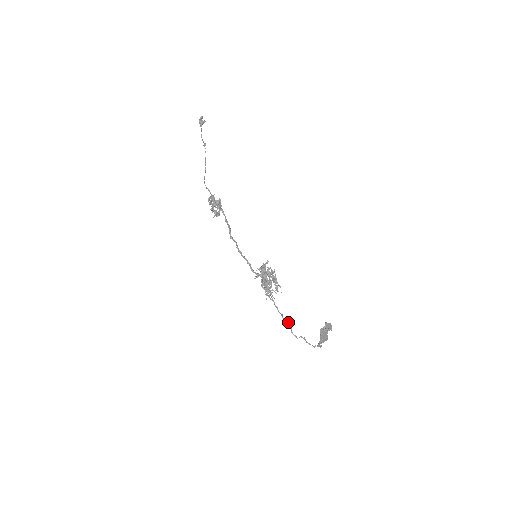
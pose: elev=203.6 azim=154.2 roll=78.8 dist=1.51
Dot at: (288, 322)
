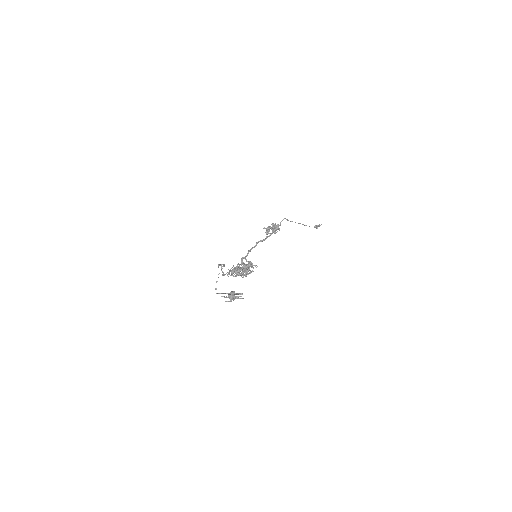
Dot at: occluded
